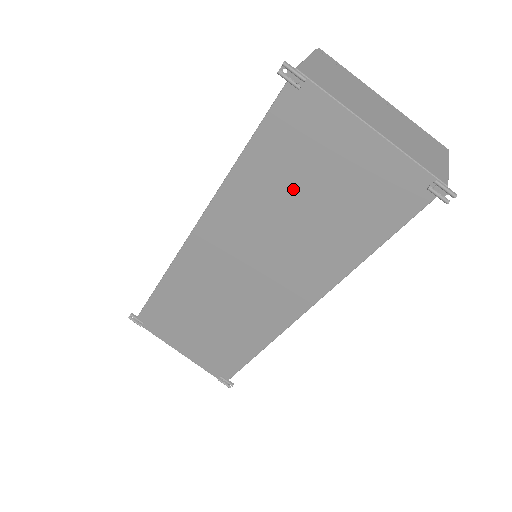
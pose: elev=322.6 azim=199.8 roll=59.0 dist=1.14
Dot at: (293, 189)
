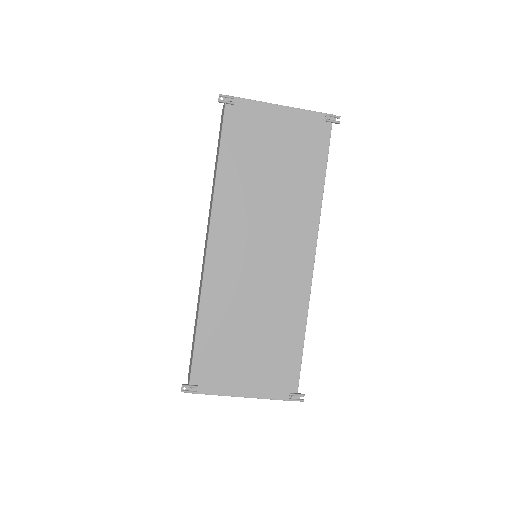
Dot at: (259, 166)
